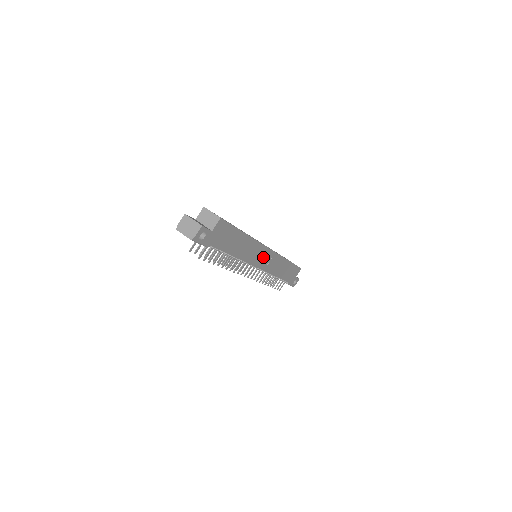
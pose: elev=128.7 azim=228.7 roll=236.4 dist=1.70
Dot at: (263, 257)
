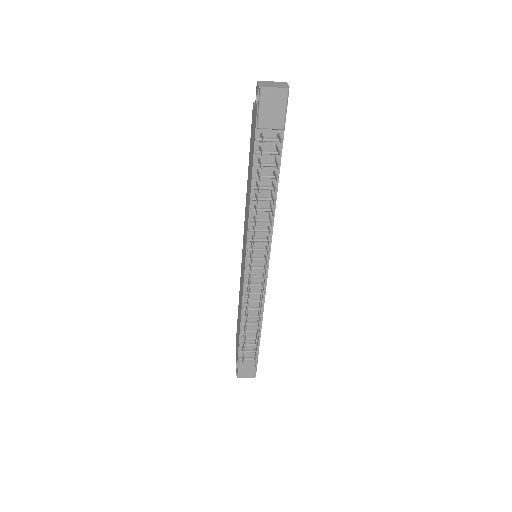
Dot at: occluded
